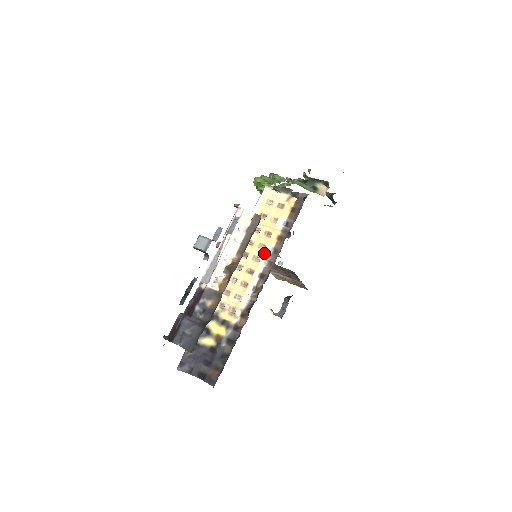
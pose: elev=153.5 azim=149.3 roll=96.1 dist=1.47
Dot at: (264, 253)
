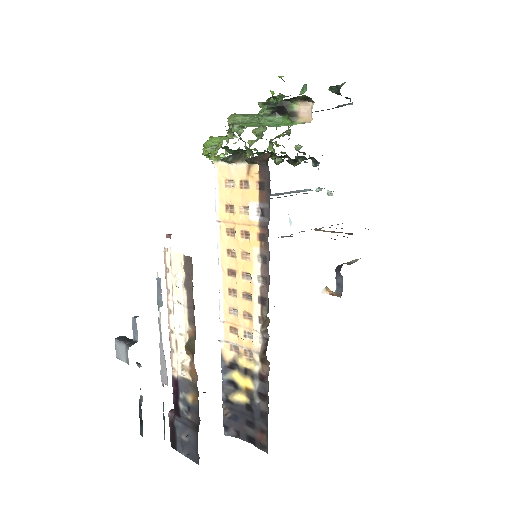
Dot at: (252, 266)
